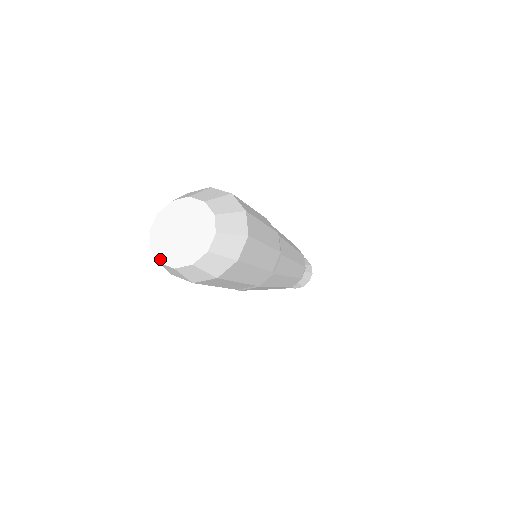
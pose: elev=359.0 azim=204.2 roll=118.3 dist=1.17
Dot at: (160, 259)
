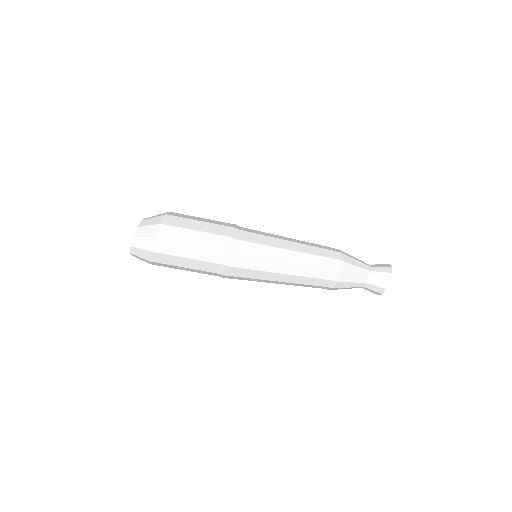
Dot at: occluded
